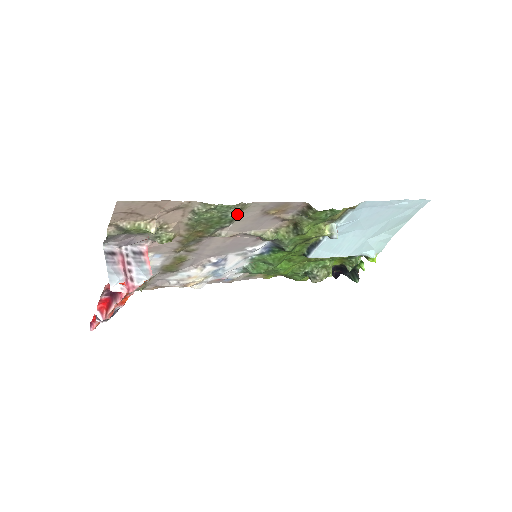
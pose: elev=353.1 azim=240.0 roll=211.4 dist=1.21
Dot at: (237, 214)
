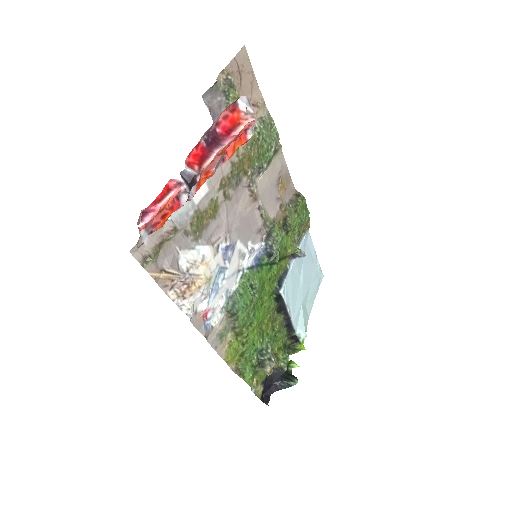
Dot at: (272, 158)
